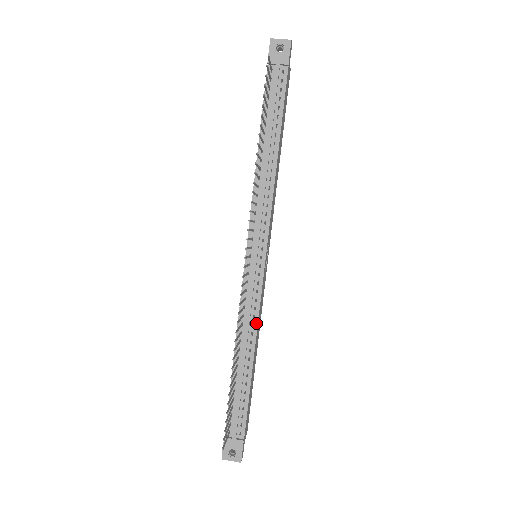
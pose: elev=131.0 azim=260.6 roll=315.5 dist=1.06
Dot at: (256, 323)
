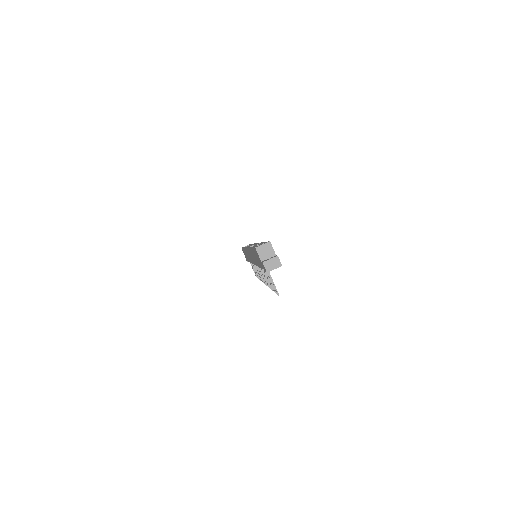
Dot at: occluded
